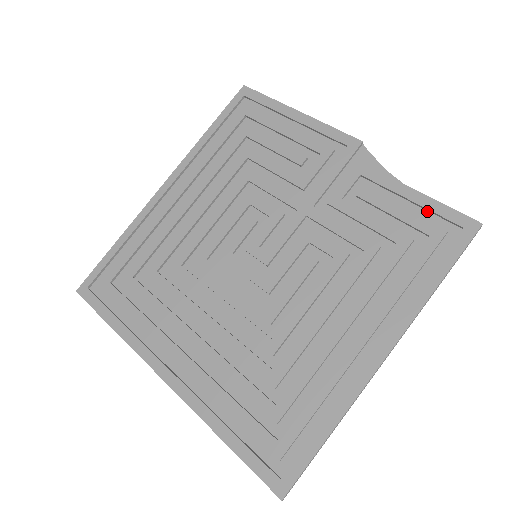
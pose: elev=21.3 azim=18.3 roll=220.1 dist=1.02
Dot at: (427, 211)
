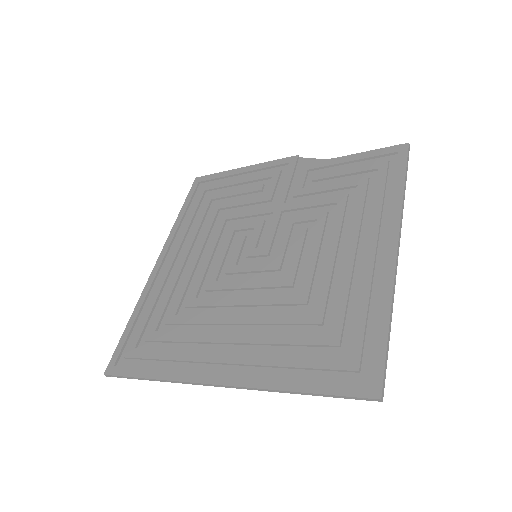
Dot at: (367, 160)
